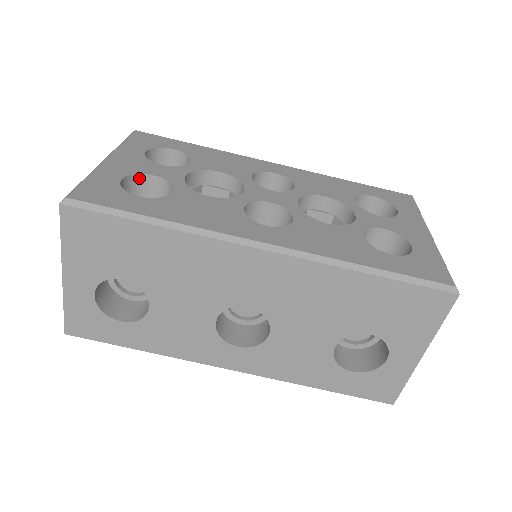
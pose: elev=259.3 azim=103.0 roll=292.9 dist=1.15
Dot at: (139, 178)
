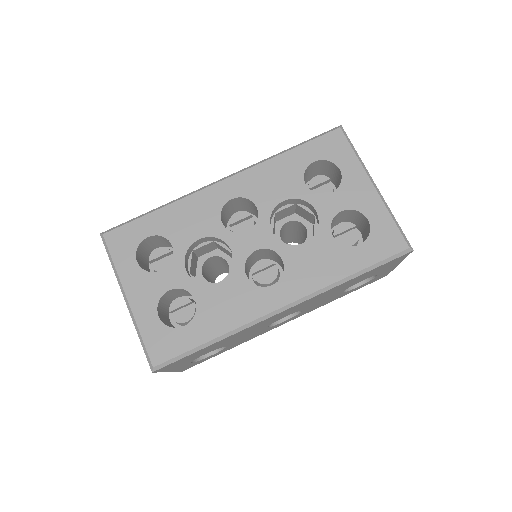
Dot at: (162, 298)
